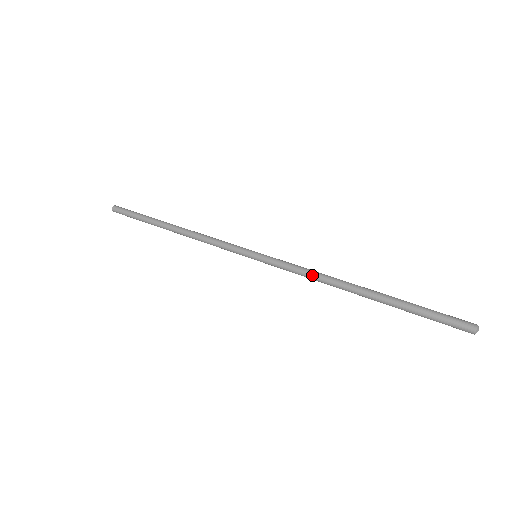
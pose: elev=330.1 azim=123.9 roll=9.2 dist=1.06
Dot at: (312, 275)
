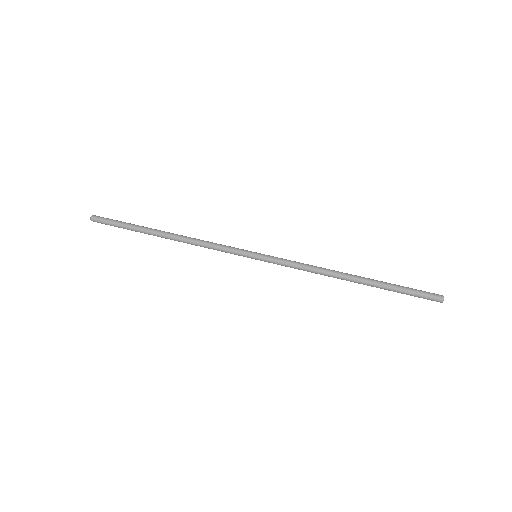
Dot at: (311, 272)
